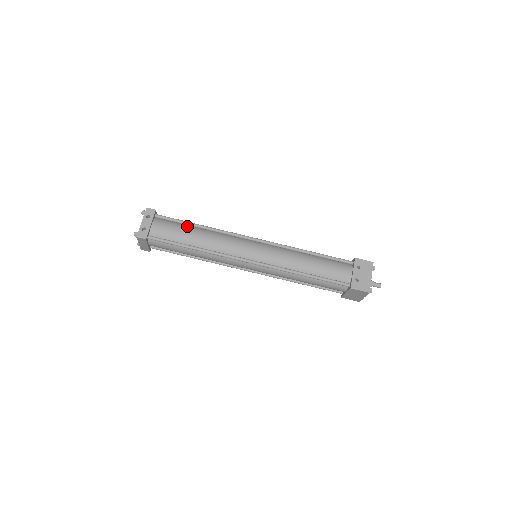
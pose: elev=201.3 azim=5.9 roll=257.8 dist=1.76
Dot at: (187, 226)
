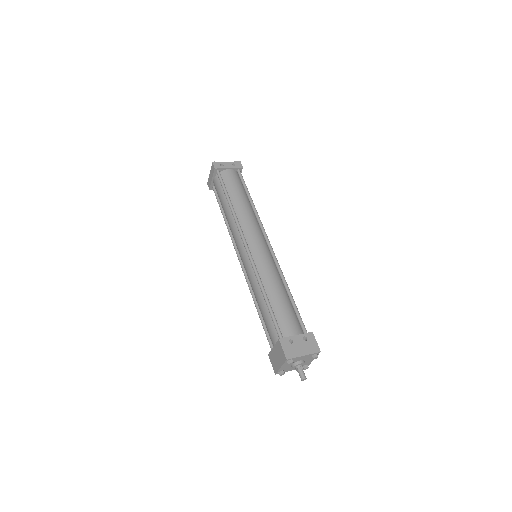
Dot at: (245, 193)
